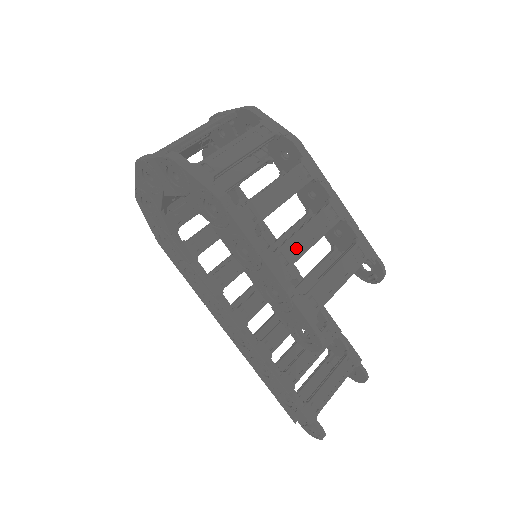
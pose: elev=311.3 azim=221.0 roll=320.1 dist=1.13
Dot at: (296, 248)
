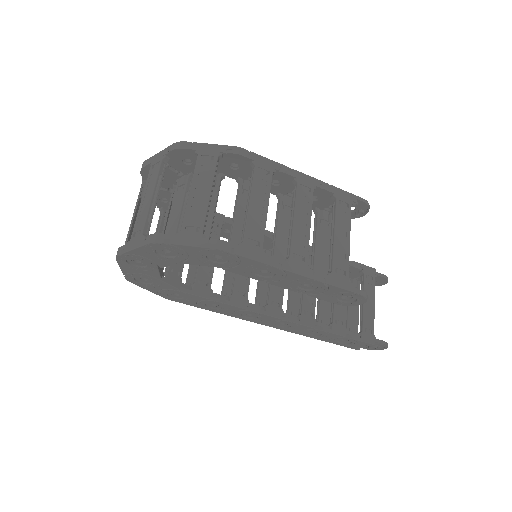
Dot at: (301, 241)
